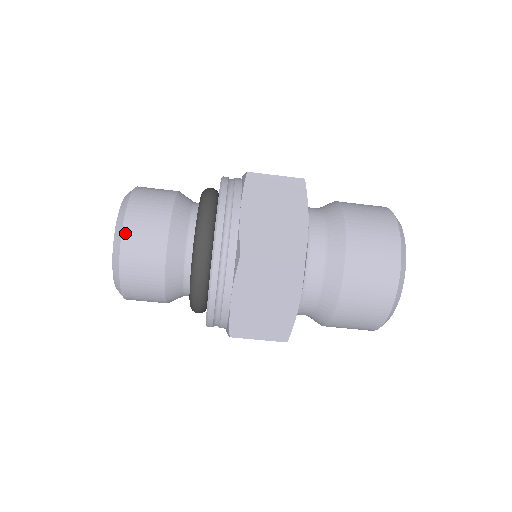
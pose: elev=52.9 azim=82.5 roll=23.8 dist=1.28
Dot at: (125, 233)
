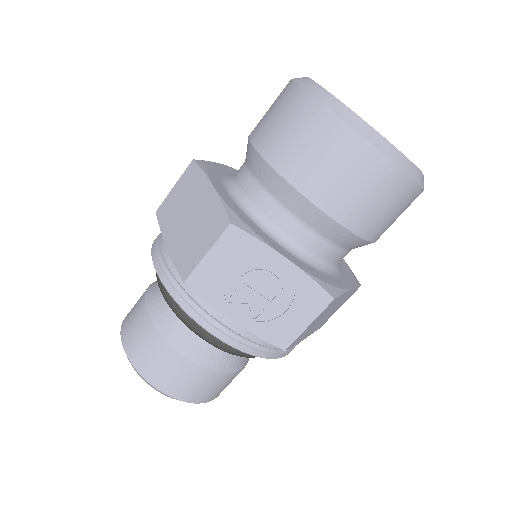
Dot at: occluded
